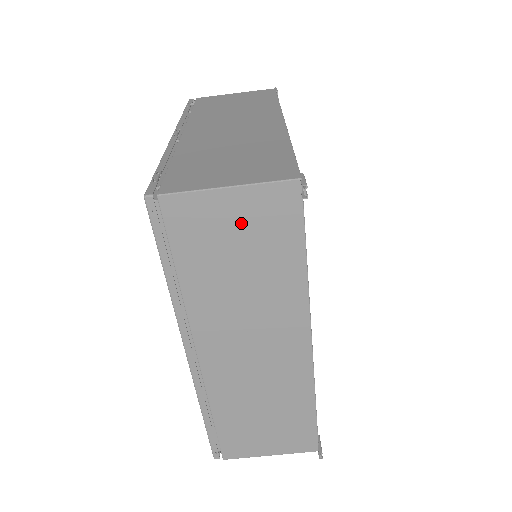
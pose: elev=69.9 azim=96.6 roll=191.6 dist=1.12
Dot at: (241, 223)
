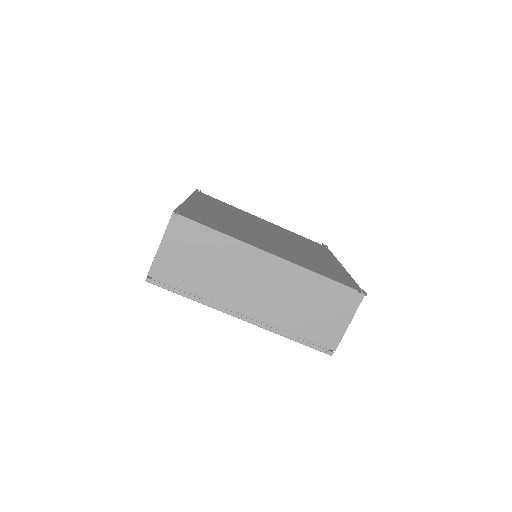
Dot at: (180, 249)
